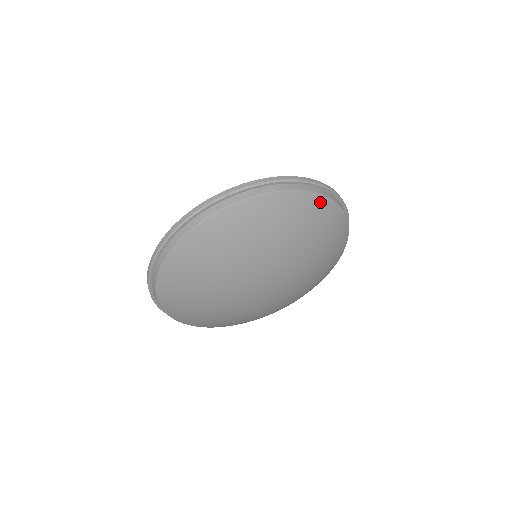
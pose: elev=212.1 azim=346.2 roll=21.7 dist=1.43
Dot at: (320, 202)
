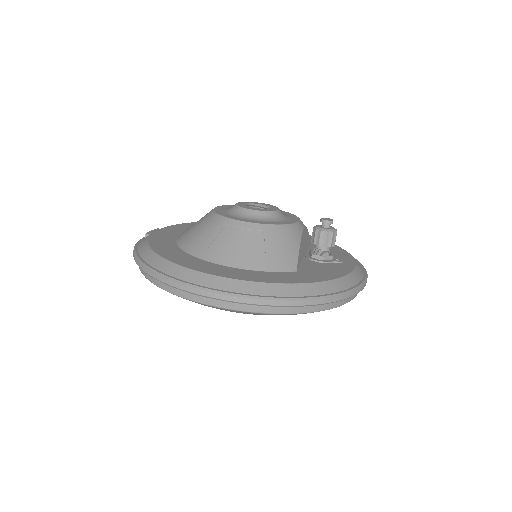
Dot at: occluded
